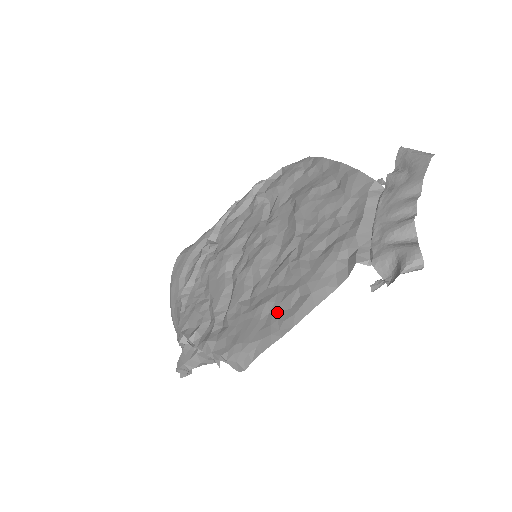
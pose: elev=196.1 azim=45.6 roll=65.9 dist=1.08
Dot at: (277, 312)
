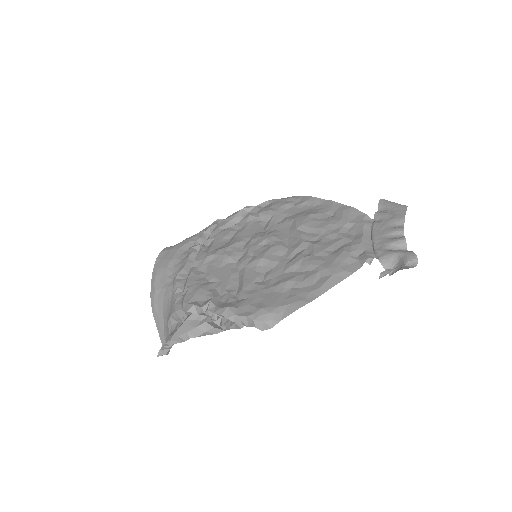
Dot at: (300, 287)
